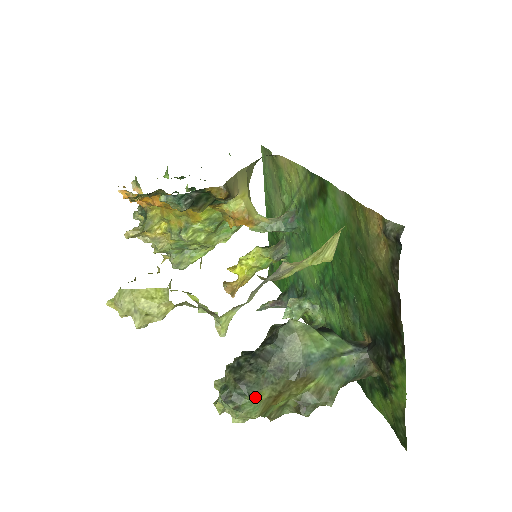
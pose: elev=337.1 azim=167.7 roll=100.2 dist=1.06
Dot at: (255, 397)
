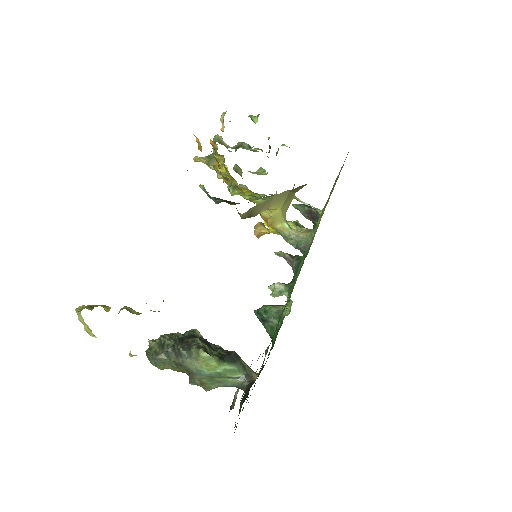
Dot at: (160, 366)
